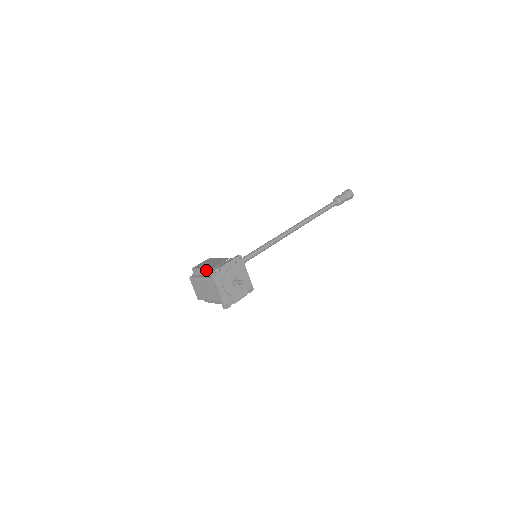
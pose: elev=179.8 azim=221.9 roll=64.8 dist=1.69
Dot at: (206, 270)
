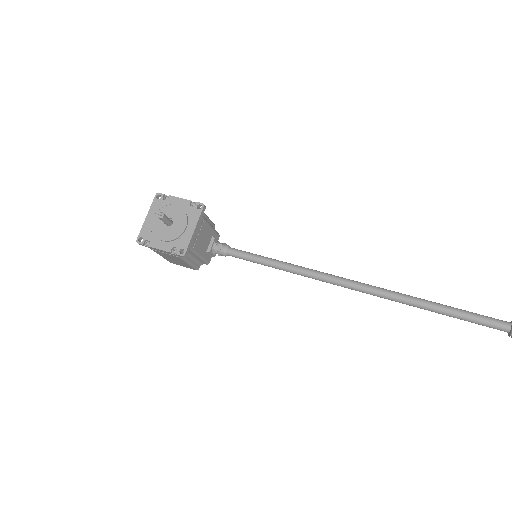
Dot at: occluded
